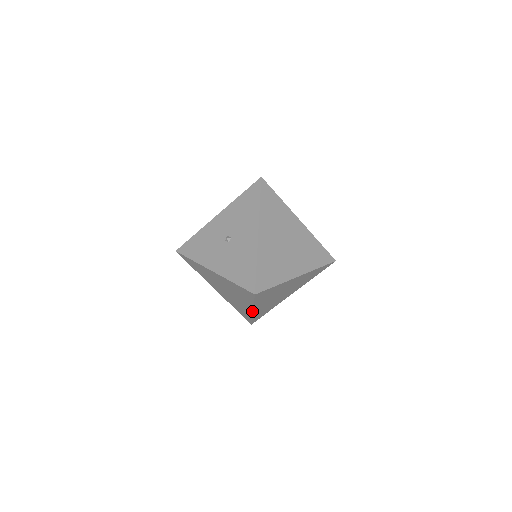
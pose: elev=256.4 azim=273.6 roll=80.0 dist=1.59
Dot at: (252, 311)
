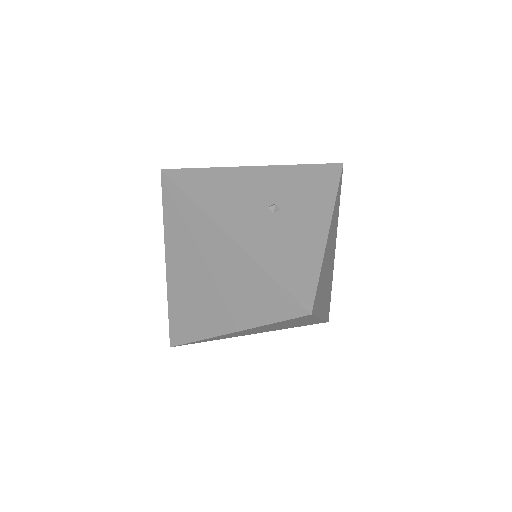
Dot at: (228, 332)
